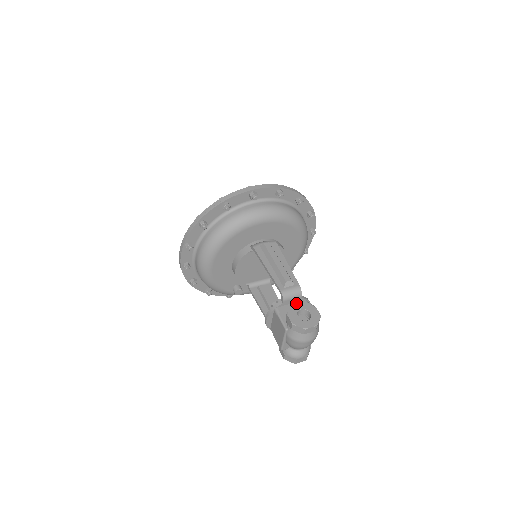
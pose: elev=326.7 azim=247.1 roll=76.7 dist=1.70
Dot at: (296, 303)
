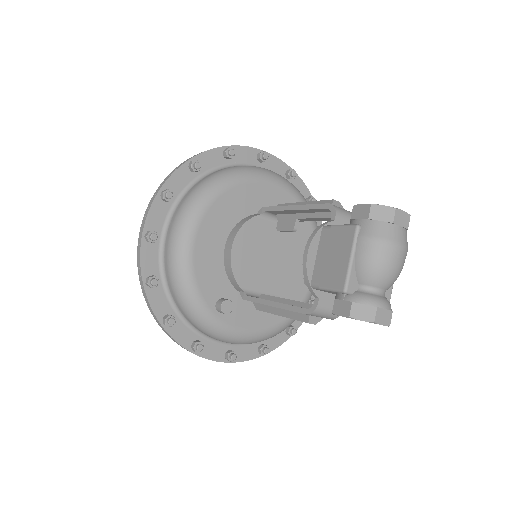
Dot at: occluded
